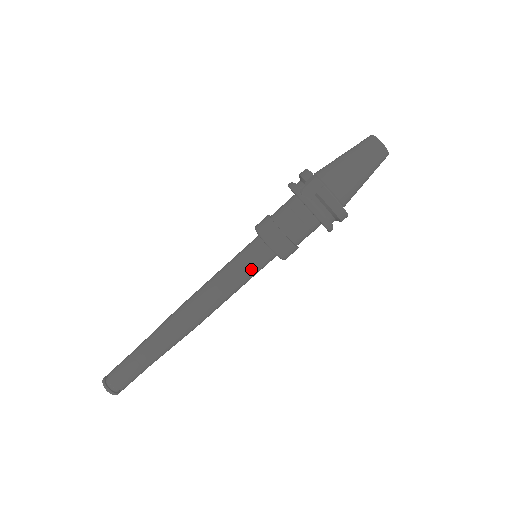
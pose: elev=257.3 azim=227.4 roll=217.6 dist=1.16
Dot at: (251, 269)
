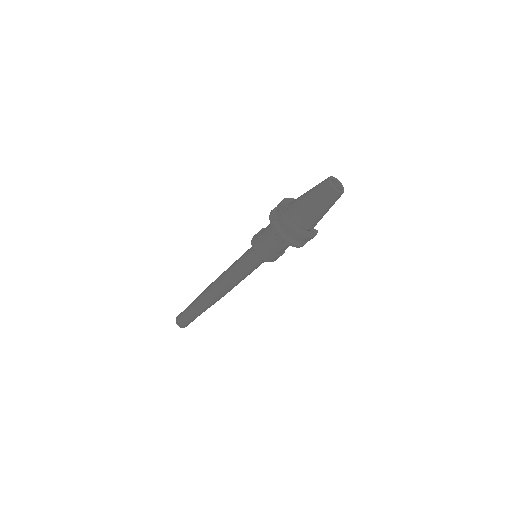
Dot at: (248, 265)
